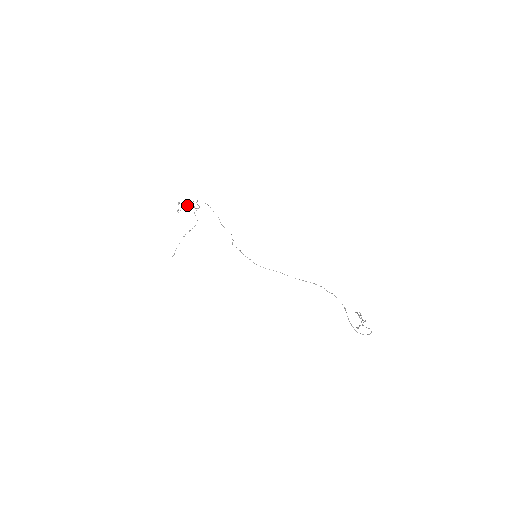
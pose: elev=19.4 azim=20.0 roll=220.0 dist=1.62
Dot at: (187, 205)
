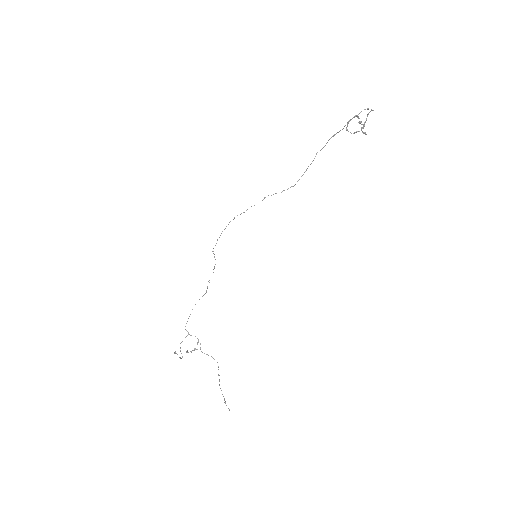
Dot at: (186, 351)
